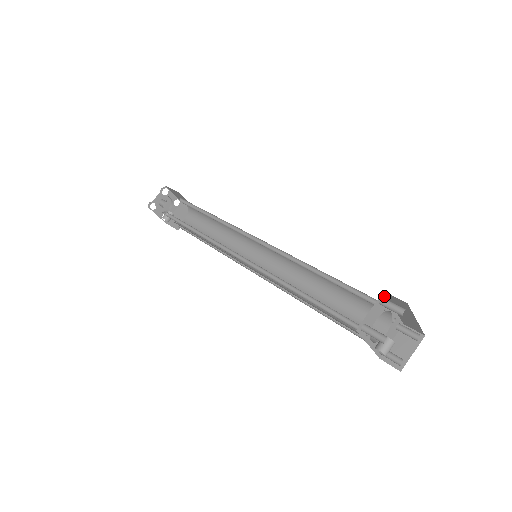
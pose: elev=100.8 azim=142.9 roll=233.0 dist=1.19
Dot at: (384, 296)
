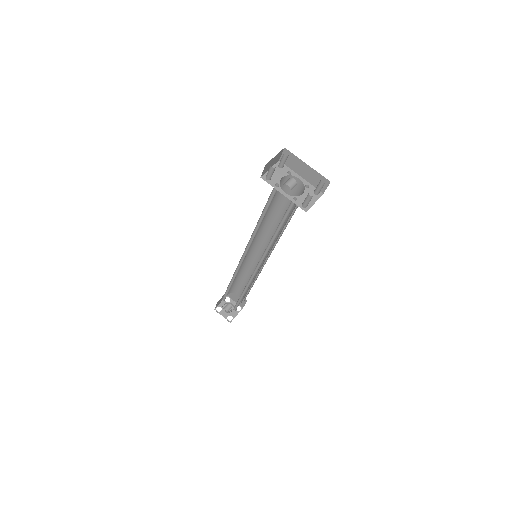
Dot at: occluded
